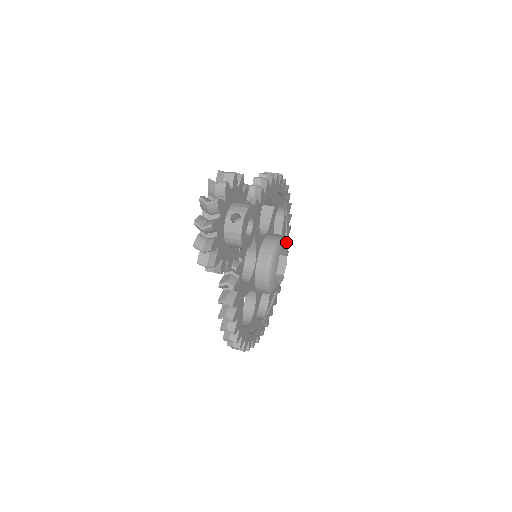
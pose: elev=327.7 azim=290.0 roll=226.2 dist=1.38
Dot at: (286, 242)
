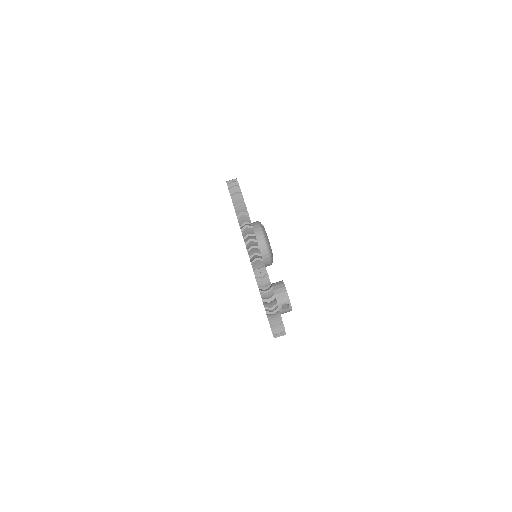
Dot at: occluded
